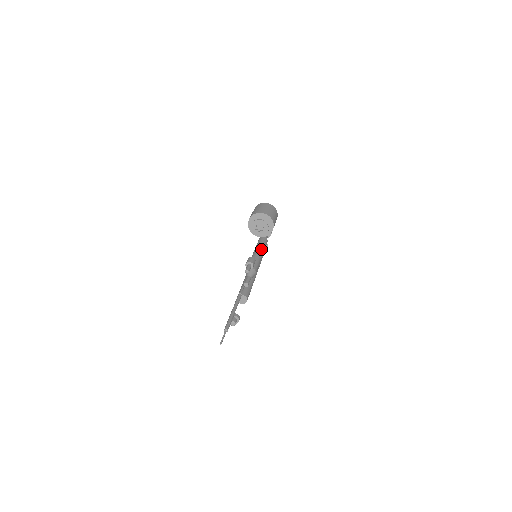
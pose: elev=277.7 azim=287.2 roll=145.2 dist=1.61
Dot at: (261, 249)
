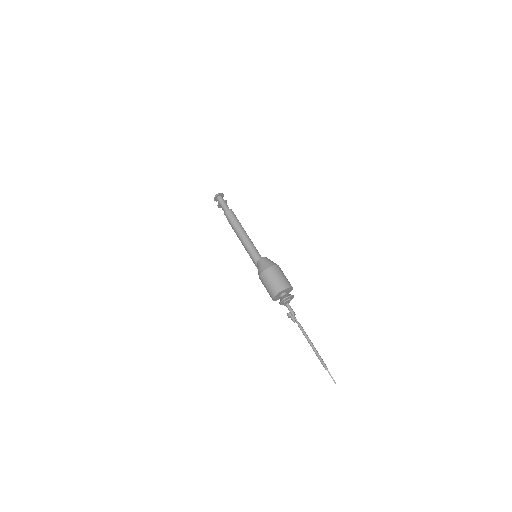
Dot at: (242, 231)
